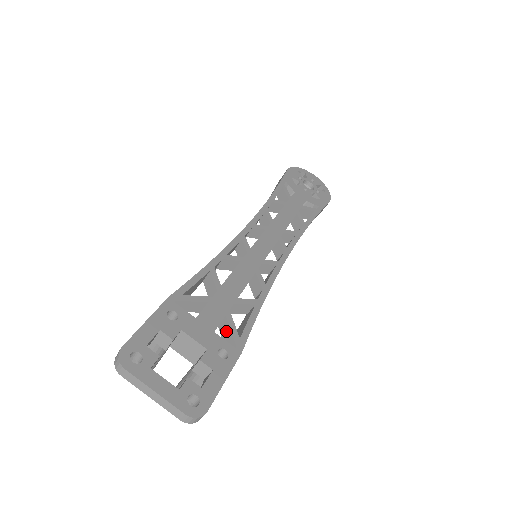
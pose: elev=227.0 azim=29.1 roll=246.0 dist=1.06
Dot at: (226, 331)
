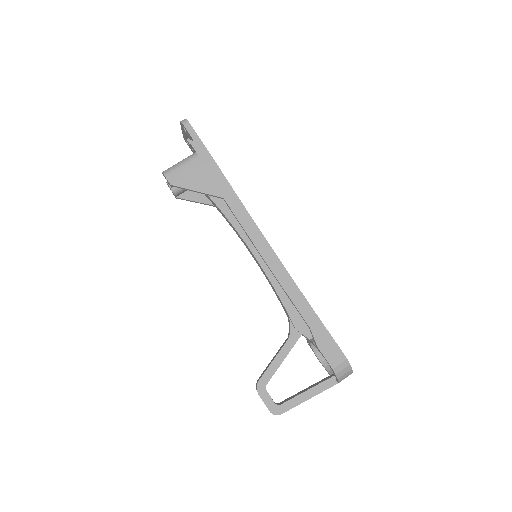
Dot at: occluded
